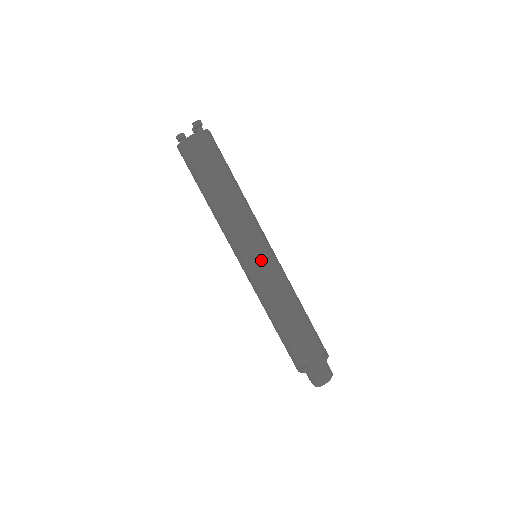
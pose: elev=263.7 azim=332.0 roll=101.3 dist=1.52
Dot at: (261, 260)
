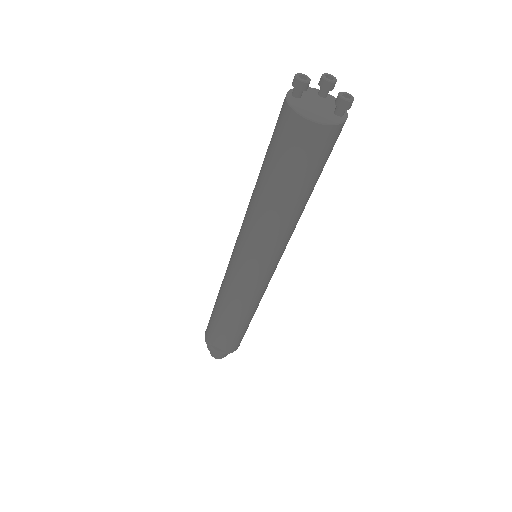
Dot at: (265, 277)
